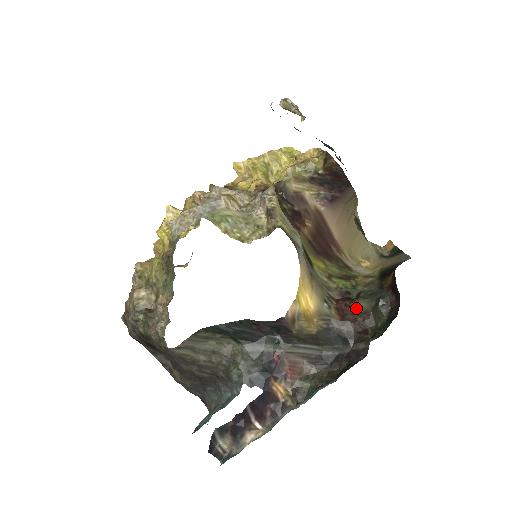
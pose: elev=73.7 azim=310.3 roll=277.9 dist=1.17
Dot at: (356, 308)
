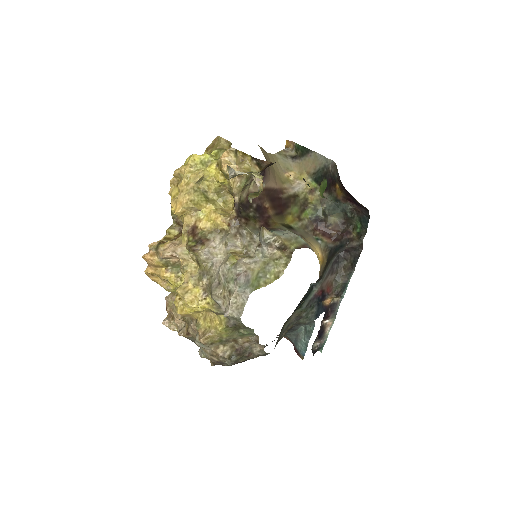
Dot at: (333, 225)
